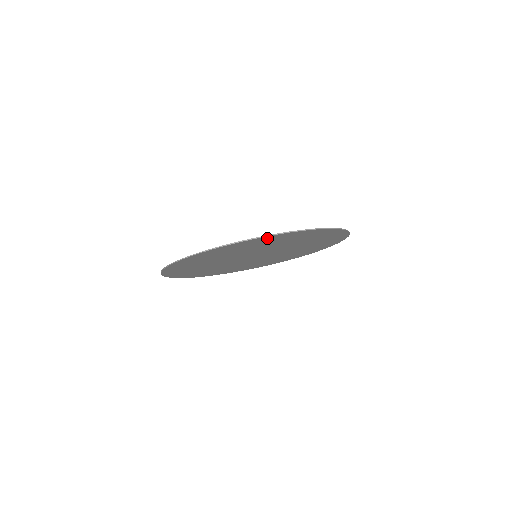
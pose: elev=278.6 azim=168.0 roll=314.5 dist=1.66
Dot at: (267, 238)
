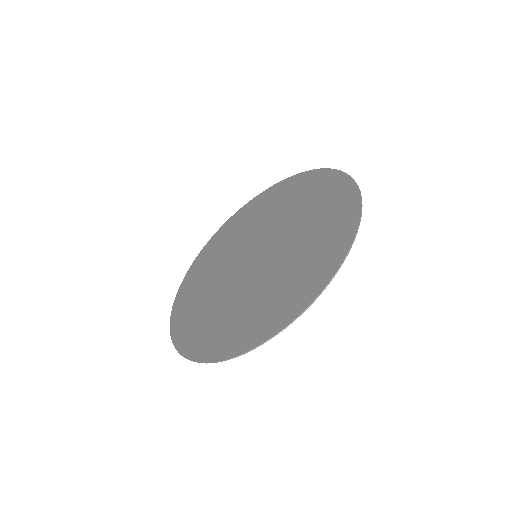
Dot at: (289, 313)
